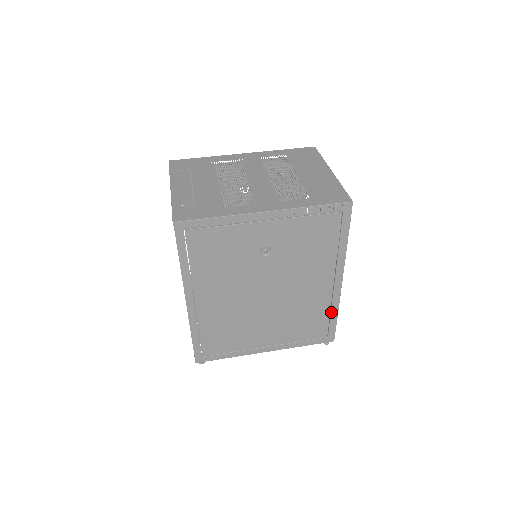
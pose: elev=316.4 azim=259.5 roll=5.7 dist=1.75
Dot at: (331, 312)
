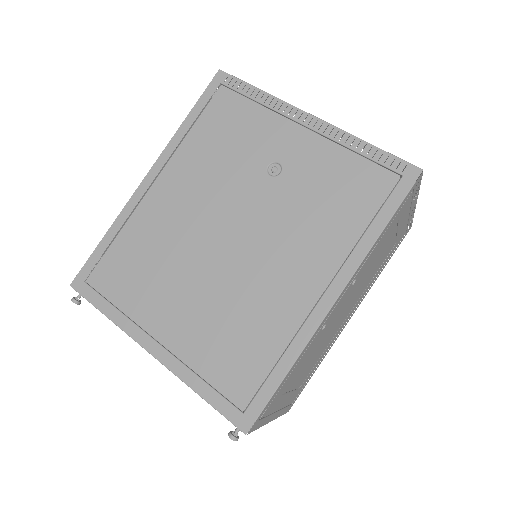
Dot at: (282, 356)
